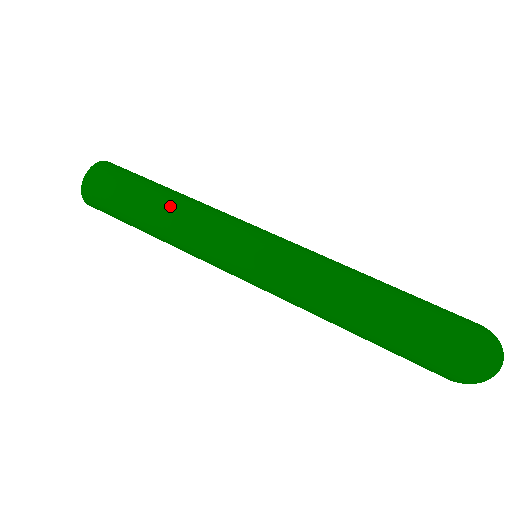
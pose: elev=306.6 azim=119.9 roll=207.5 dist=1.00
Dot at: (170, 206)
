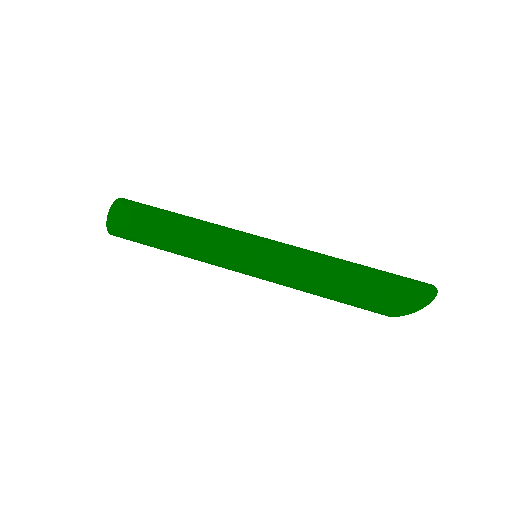
Dot at: (191, 219)
